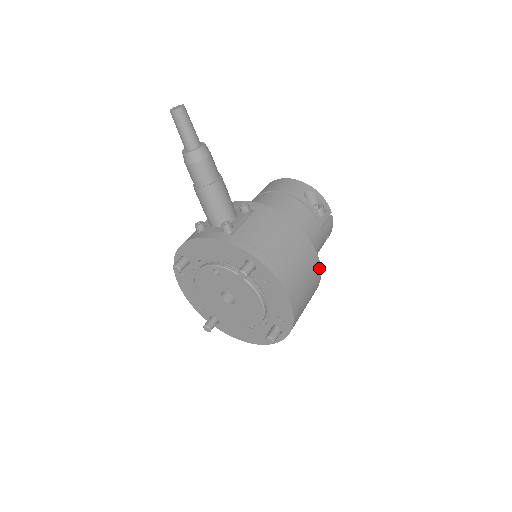
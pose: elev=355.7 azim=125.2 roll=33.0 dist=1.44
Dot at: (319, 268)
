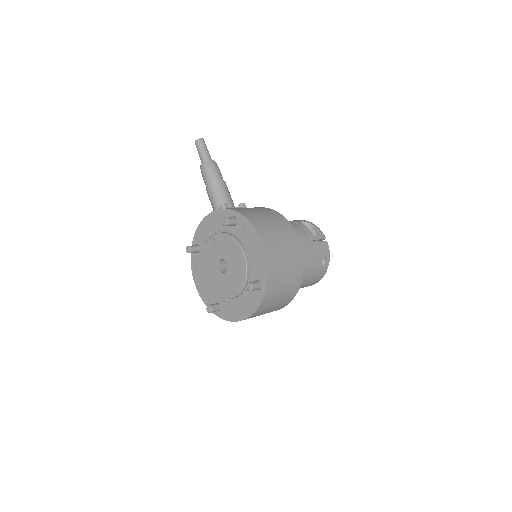
Dot at: (299, 246)
